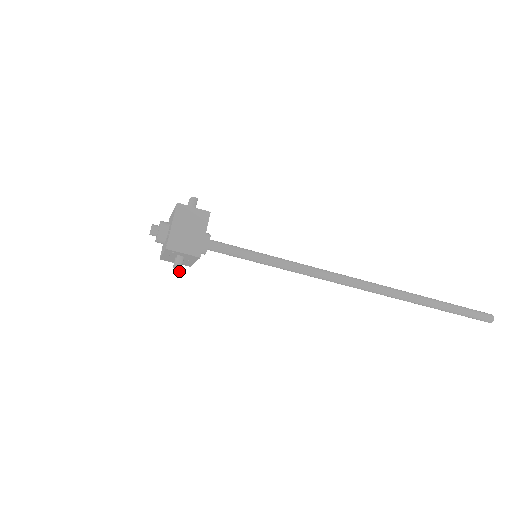
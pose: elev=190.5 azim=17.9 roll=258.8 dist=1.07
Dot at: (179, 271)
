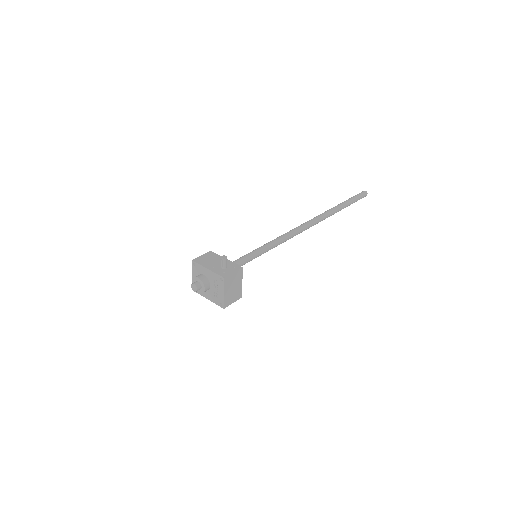
Dot at: occluded
